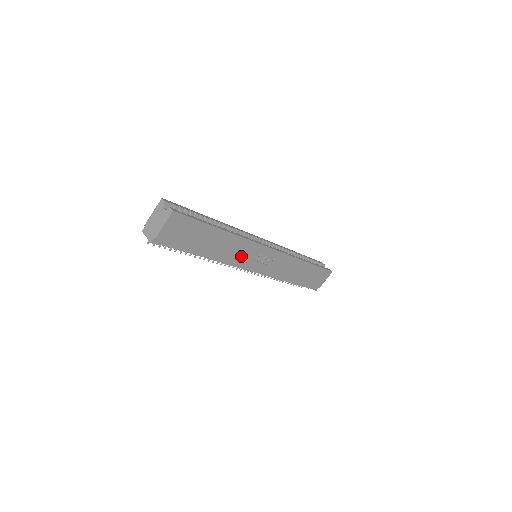
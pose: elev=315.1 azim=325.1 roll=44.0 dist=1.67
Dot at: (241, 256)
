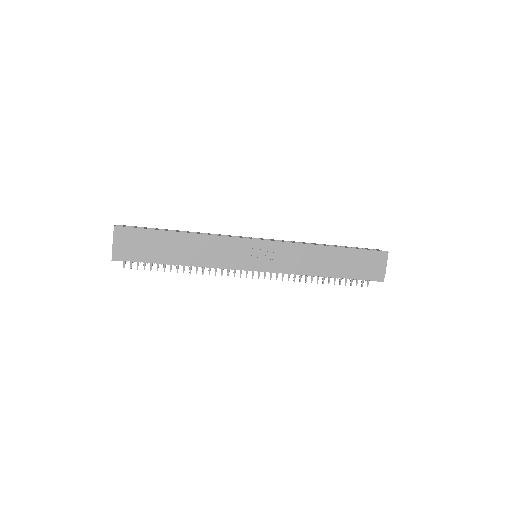
Dot at: (224, 256)
